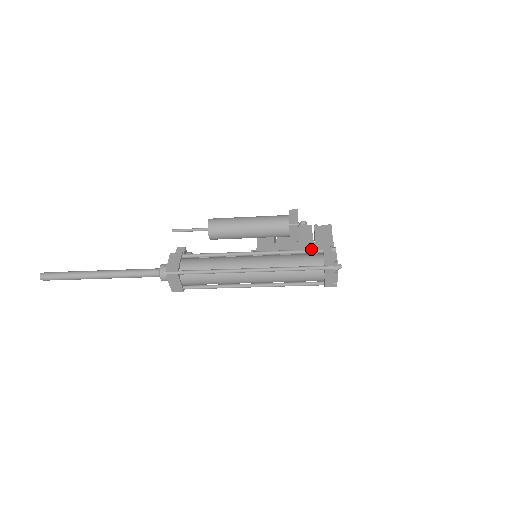
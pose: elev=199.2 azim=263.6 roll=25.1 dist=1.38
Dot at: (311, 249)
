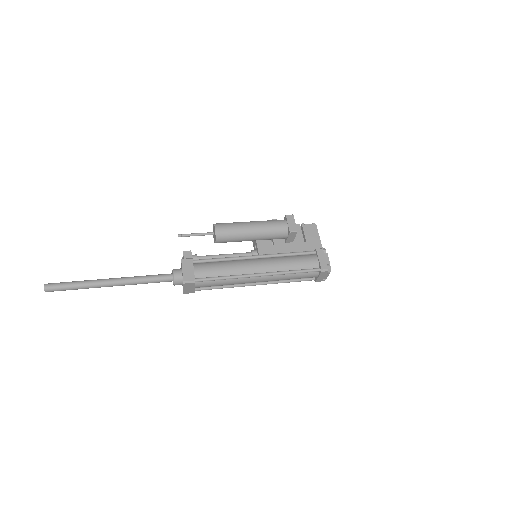
Dot at: (306, 251)
